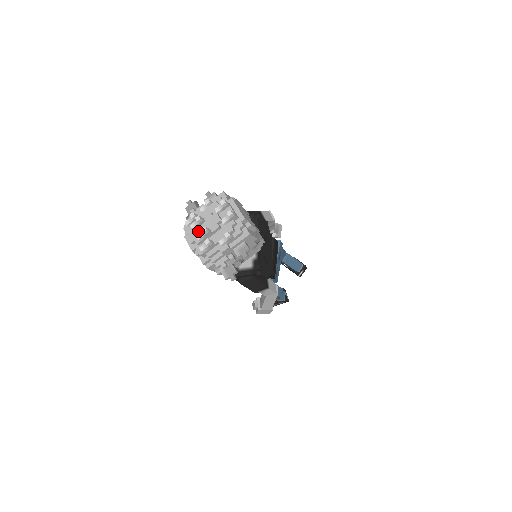
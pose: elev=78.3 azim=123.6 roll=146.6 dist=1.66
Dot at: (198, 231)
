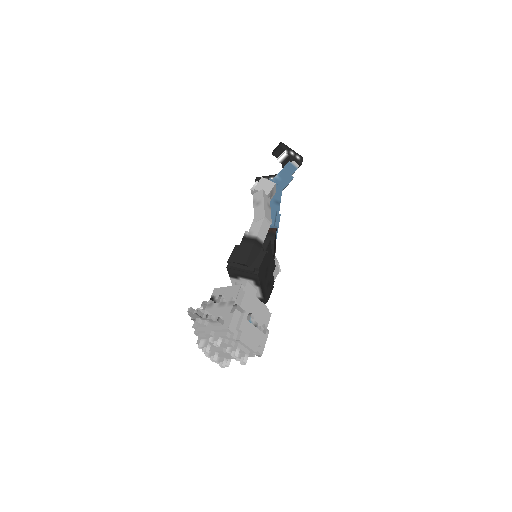
Dot at: occluded
